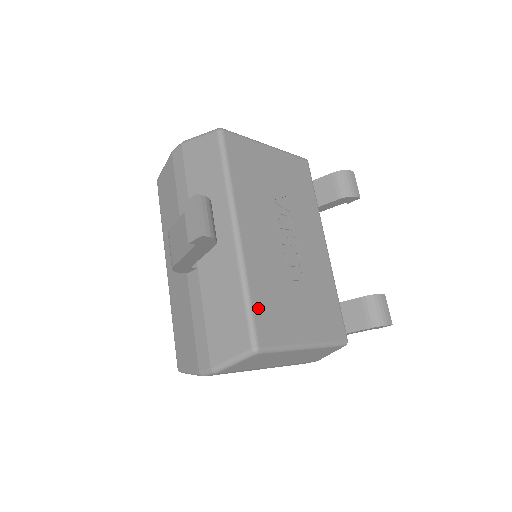
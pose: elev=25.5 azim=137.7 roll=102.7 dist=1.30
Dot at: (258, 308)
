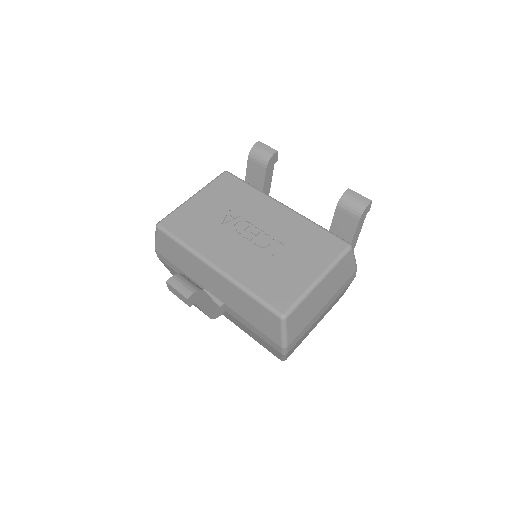
Dot at: (264, 294)
